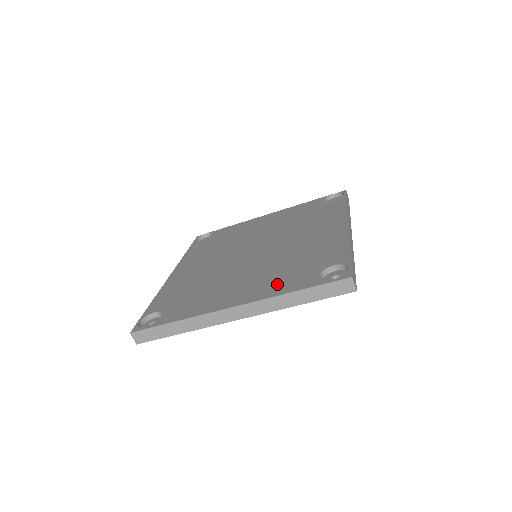
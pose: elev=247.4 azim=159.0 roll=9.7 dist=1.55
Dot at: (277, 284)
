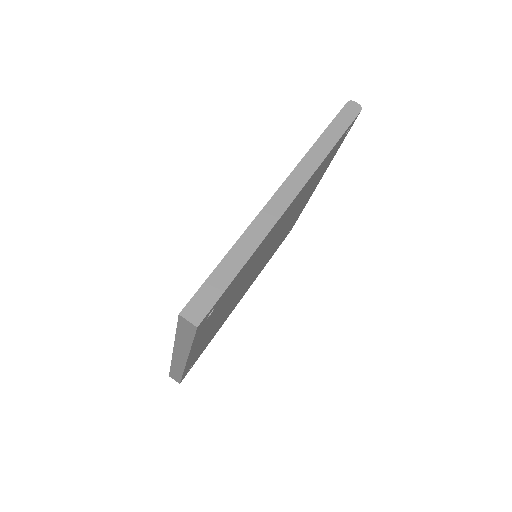
Dot at: occluded
